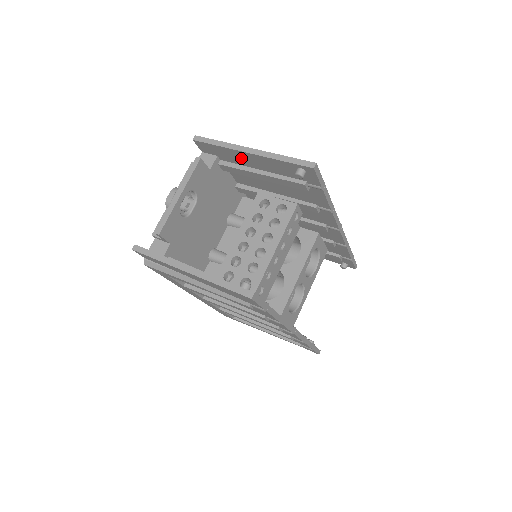
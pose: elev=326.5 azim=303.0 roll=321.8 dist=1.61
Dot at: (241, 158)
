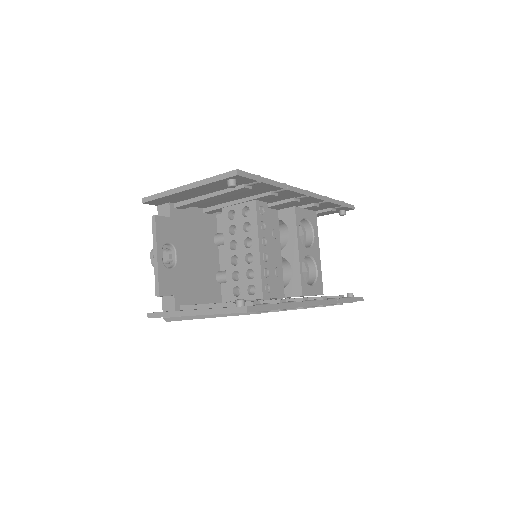
Dot at: (185, 195)
